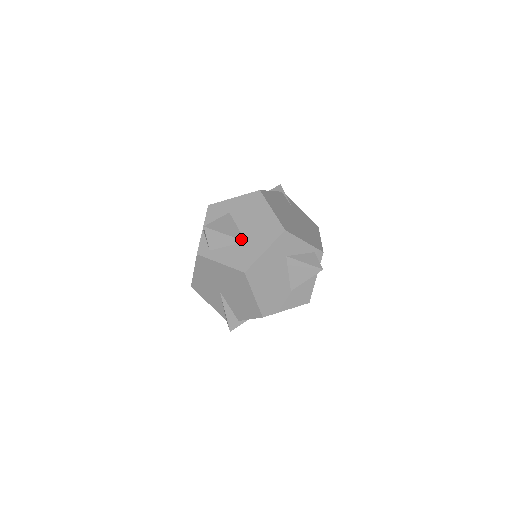
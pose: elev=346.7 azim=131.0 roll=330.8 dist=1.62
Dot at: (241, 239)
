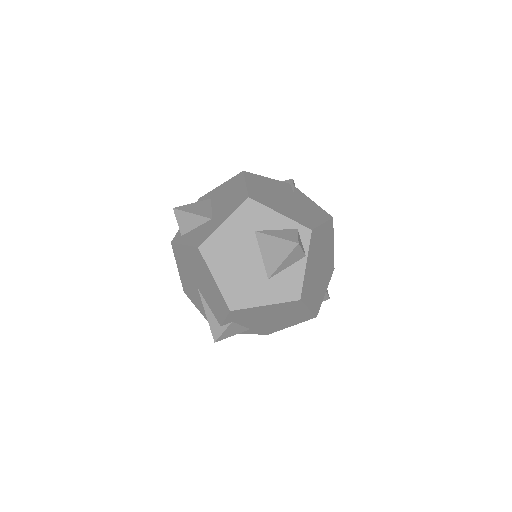
Dot at: (208, 217)
